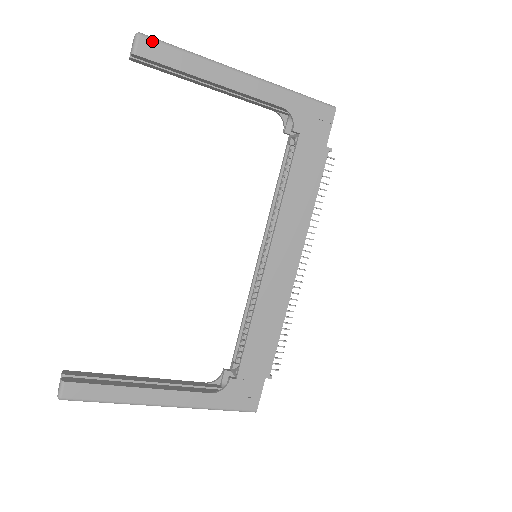
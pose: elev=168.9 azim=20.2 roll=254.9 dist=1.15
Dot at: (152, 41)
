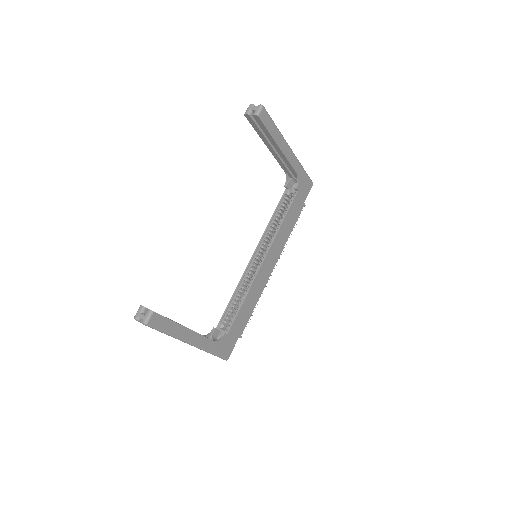
Dot at: (267, 113)
